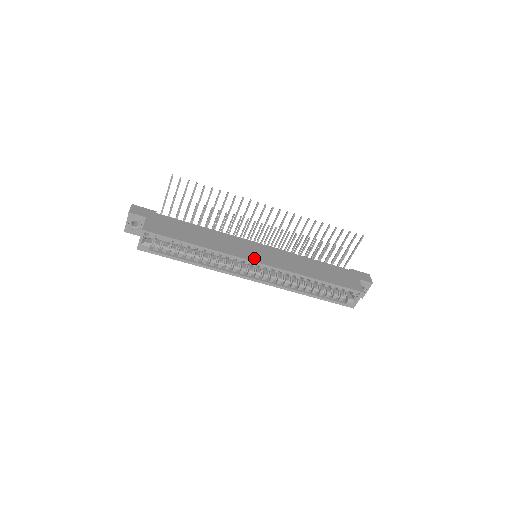
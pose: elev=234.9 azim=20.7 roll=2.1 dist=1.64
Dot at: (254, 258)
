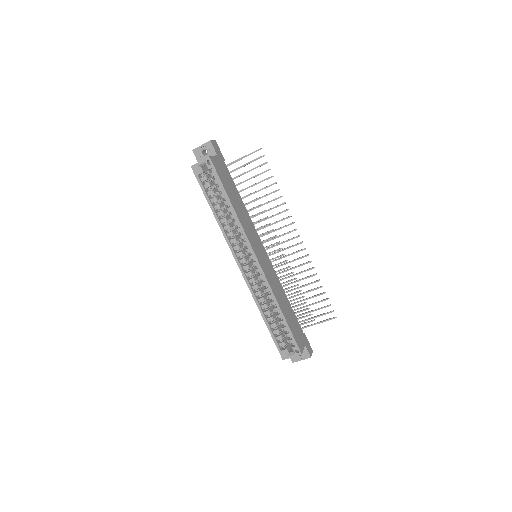
Dot at: (257, 253)
